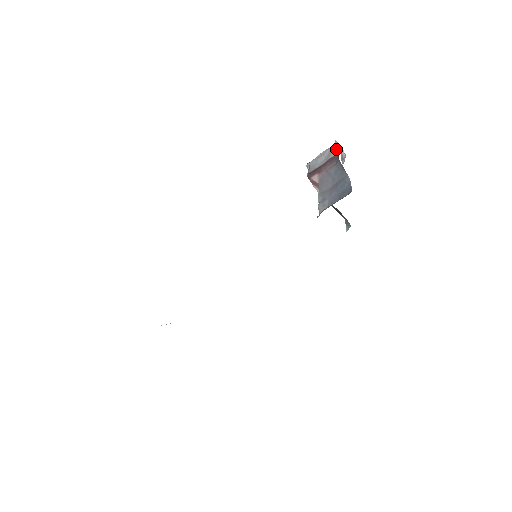
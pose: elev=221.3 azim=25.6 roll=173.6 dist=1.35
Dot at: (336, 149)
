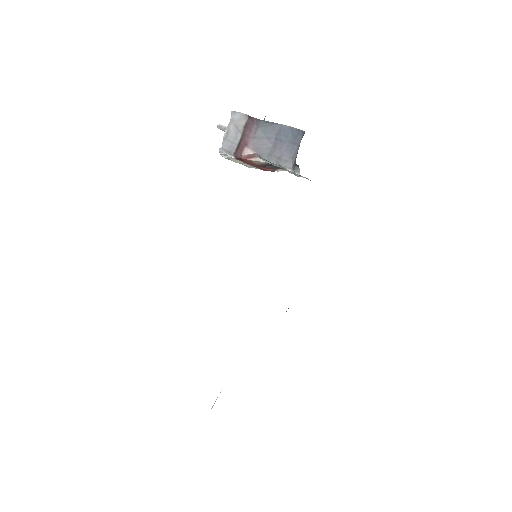
Dot at: (240, 117)
